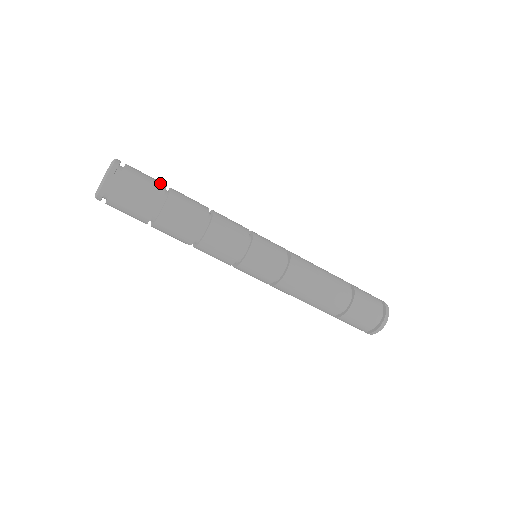
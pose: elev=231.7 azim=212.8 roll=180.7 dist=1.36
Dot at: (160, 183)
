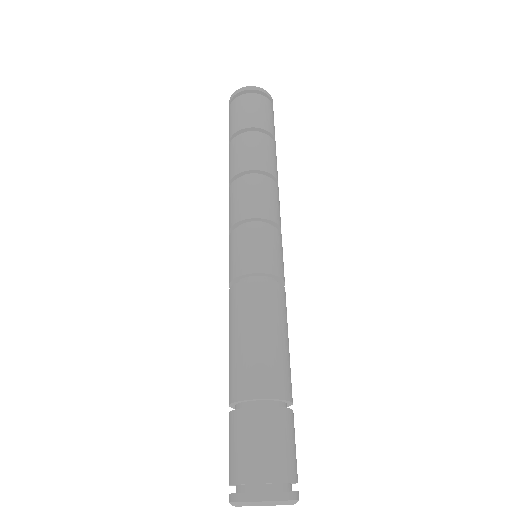
Dot at: occluded
